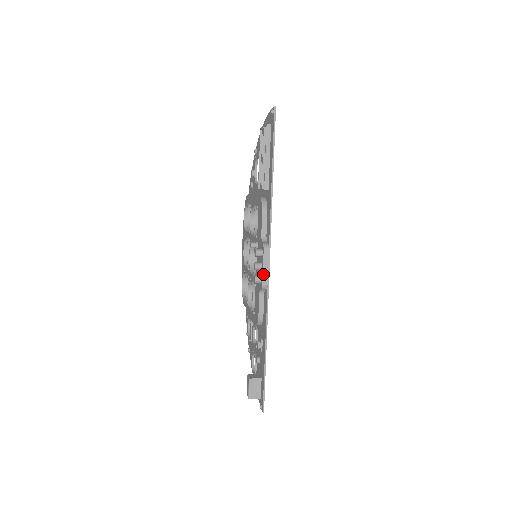
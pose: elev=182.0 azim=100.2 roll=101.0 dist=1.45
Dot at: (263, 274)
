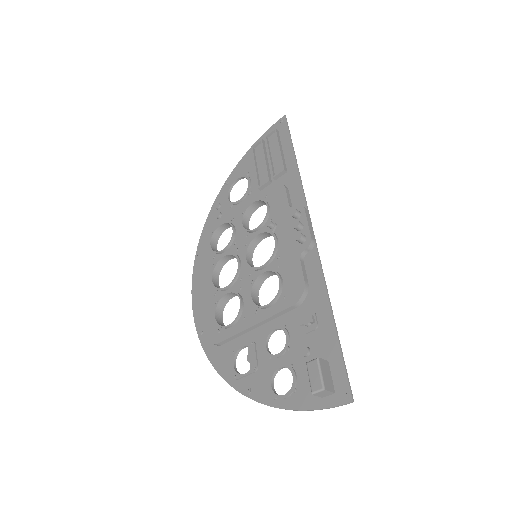
Dot at: (309, 229)
